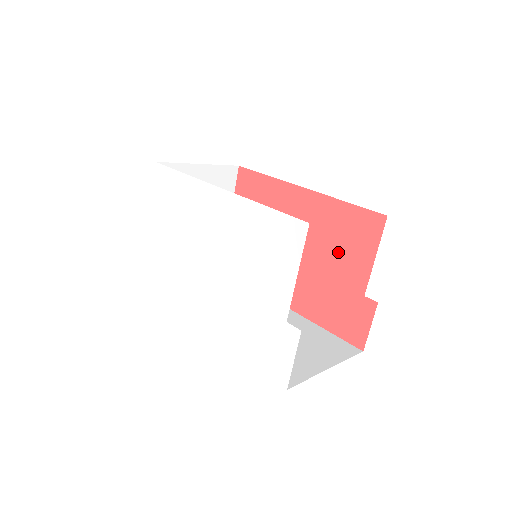
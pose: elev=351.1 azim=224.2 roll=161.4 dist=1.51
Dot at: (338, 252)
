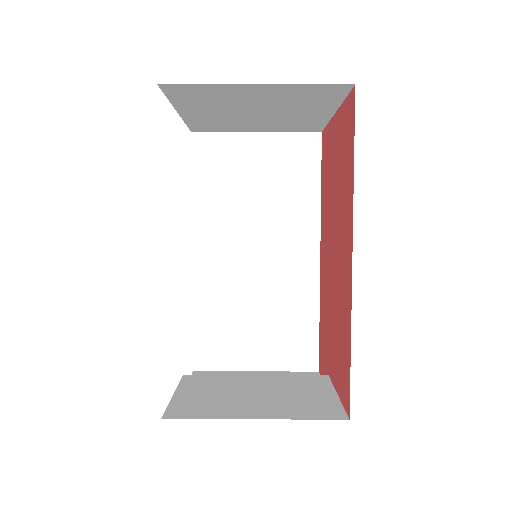
Dot at: (336, 335)
